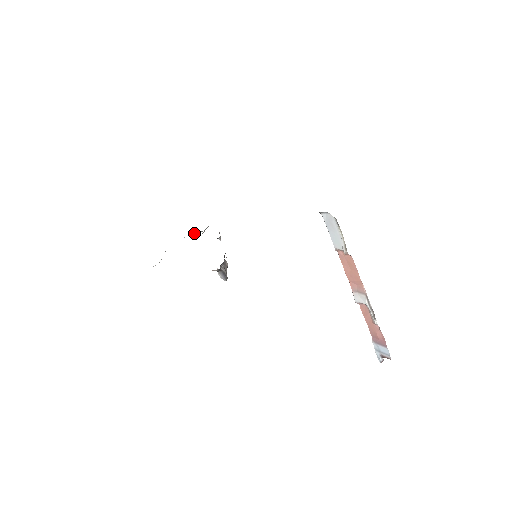
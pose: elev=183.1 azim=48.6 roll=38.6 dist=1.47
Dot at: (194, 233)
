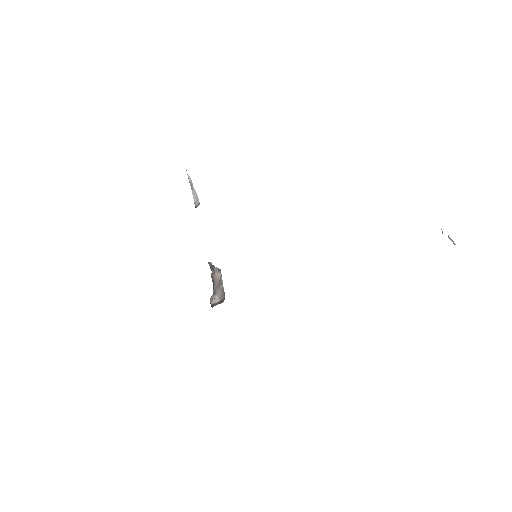
Dot at: occluded
